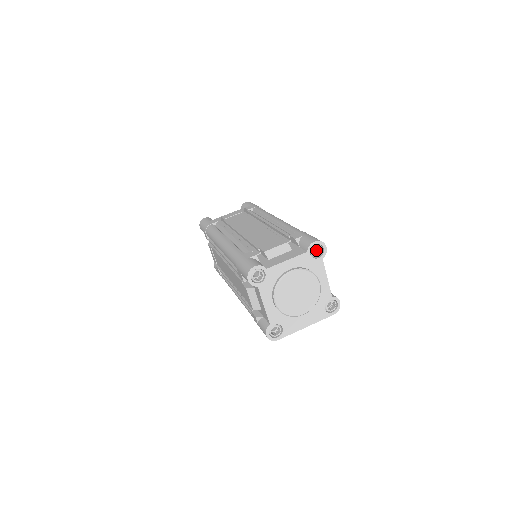
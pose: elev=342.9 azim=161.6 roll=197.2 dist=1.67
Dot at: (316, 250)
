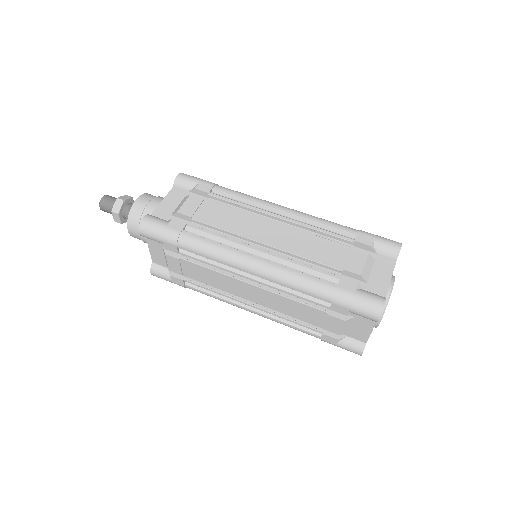
Dot at: occluded
